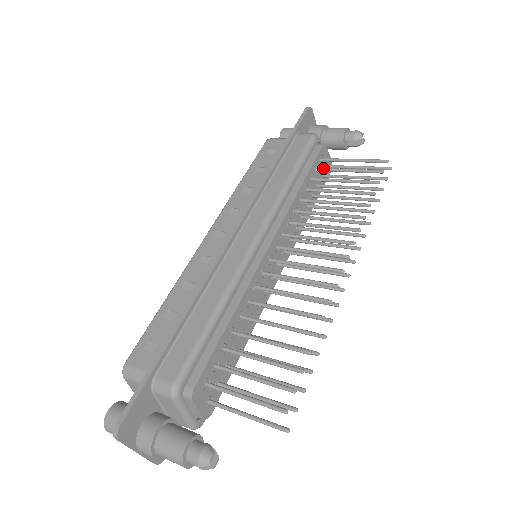
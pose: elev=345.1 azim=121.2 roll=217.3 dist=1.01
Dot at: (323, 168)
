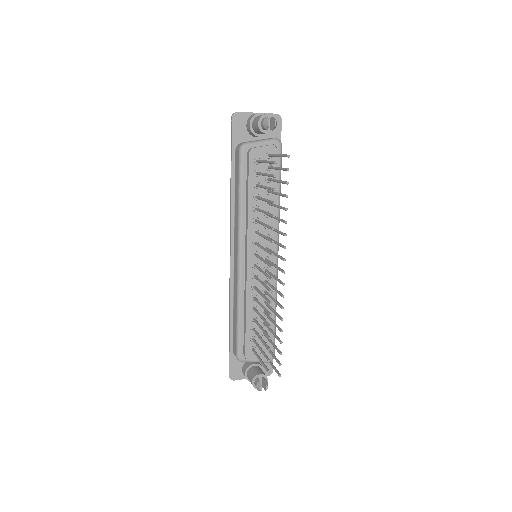
Dot at: (257, 174)
